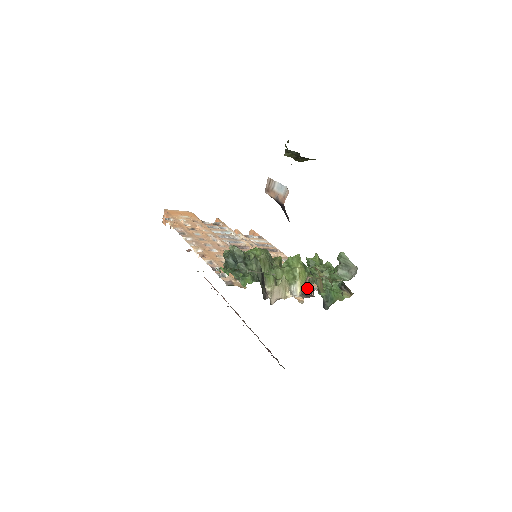
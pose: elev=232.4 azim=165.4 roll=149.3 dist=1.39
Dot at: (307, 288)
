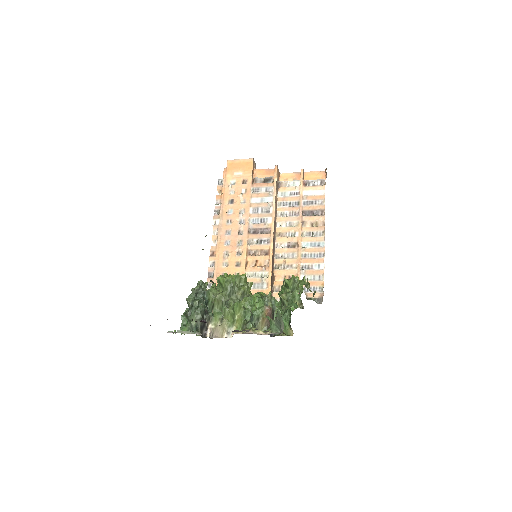
Dot at: occluded
